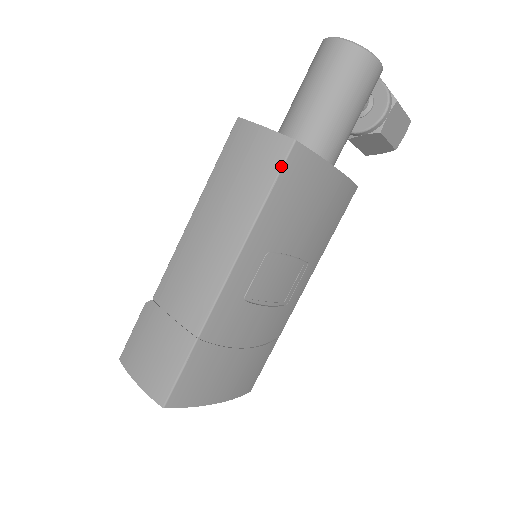
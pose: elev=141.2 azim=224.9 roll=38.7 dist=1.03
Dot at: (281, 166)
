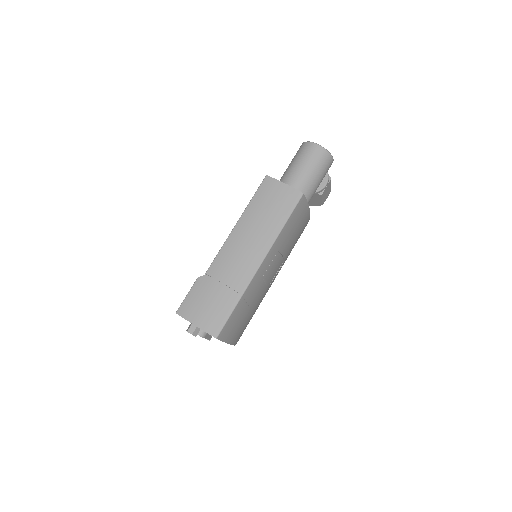
Dot at: (295, 205)
